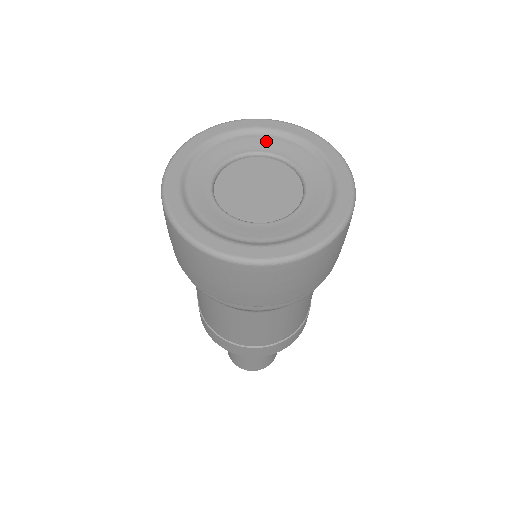
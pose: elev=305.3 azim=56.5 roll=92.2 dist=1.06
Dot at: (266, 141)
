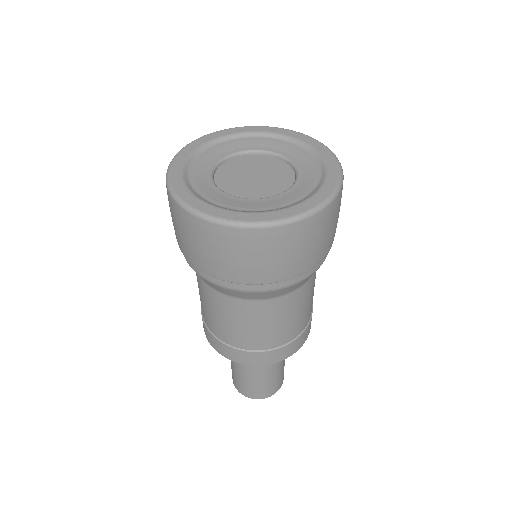
Dot at: (213, 152)
